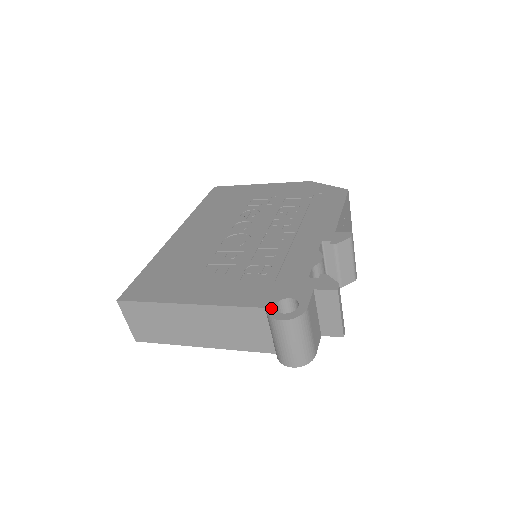
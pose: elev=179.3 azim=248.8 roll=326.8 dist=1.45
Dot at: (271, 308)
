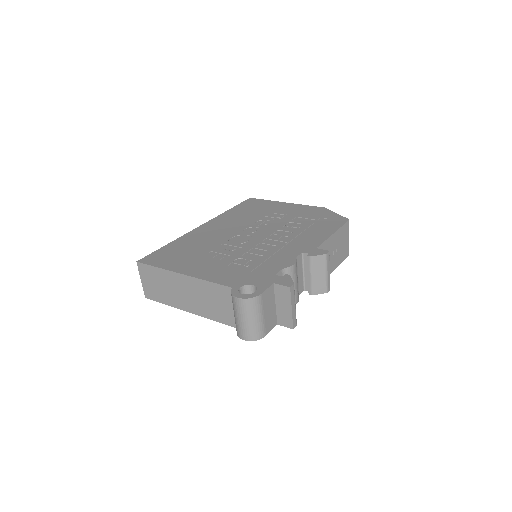
Dot at: (236, 289)
